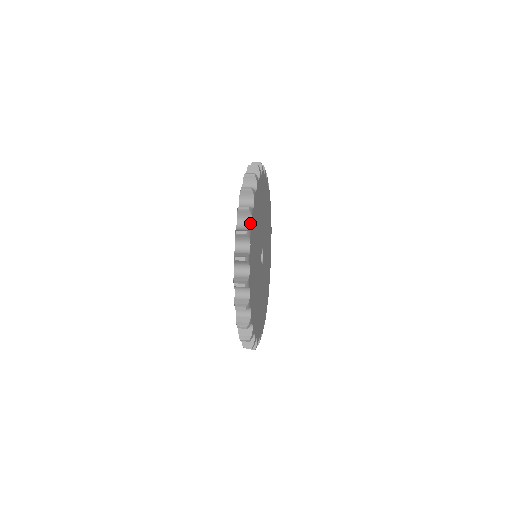
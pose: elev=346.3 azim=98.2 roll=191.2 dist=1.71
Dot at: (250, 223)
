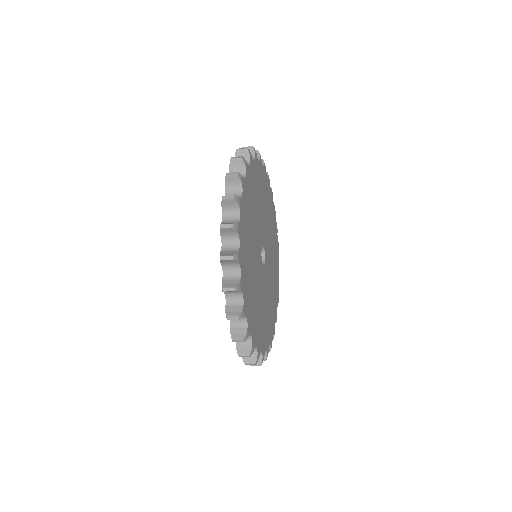
Dot at: (240, 192)
